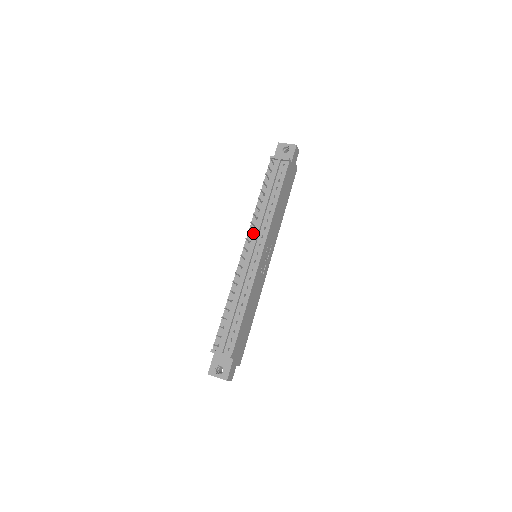
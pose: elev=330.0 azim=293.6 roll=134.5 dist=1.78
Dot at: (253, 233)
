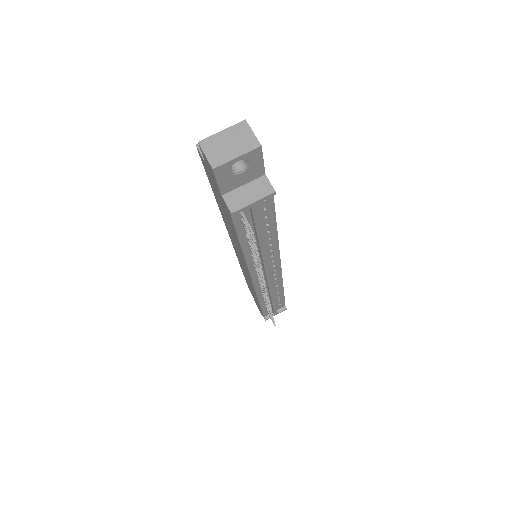
Dot at: occluded
